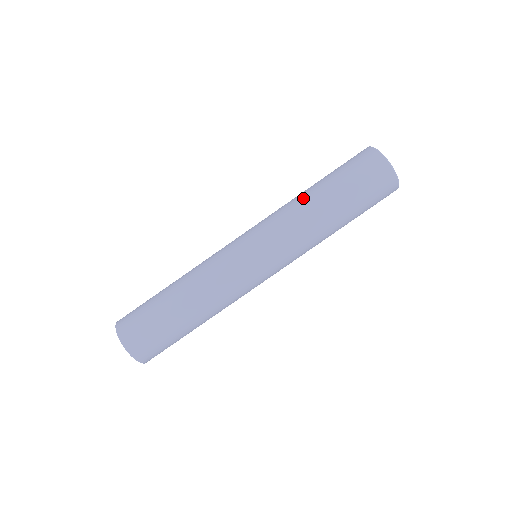
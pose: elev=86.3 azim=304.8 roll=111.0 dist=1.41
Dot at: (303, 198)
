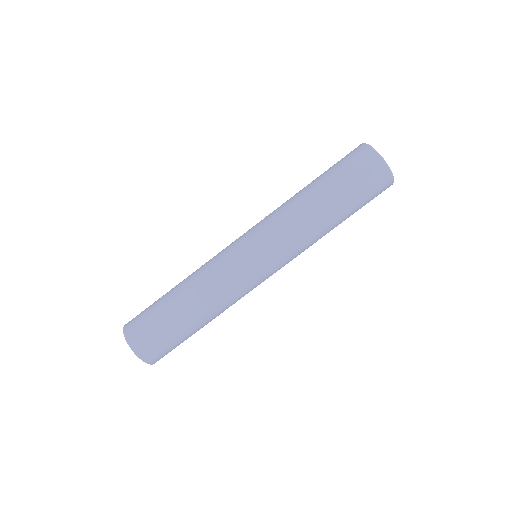
Dot at: (295, 194)
